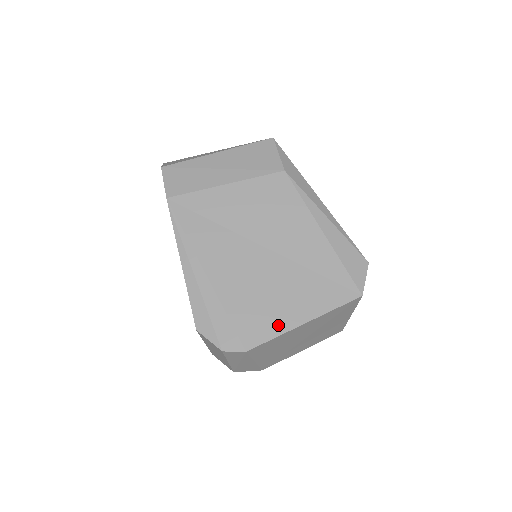
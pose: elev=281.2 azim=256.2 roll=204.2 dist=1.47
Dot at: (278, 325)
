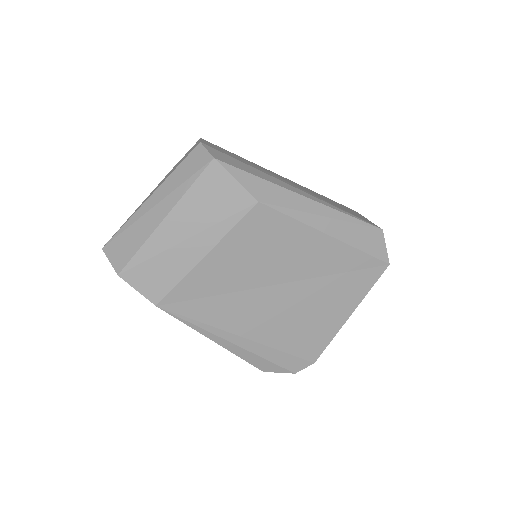
Dot at: (329, 331)
